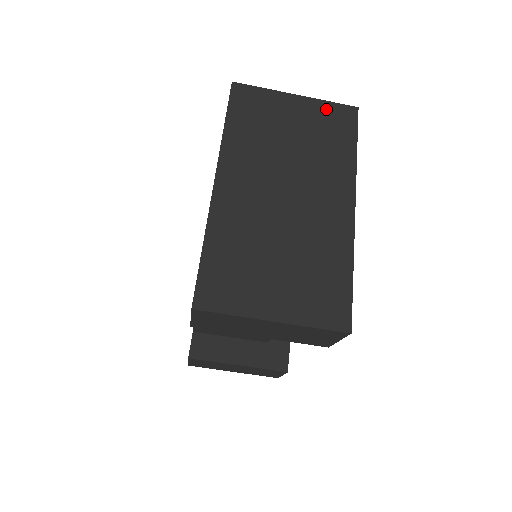
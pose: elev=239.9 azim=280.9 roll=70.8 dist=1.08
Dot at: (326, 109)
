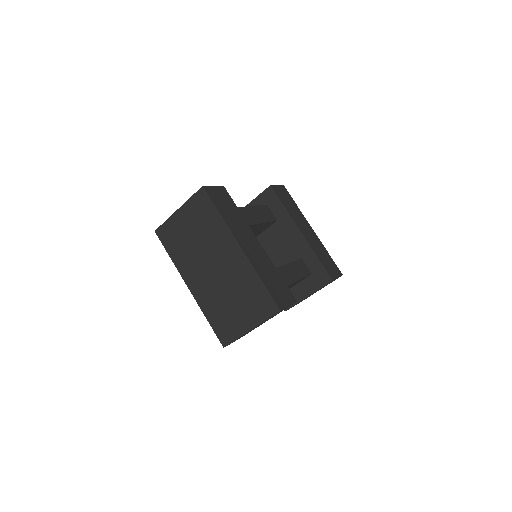
Dot at: (193, 204)
